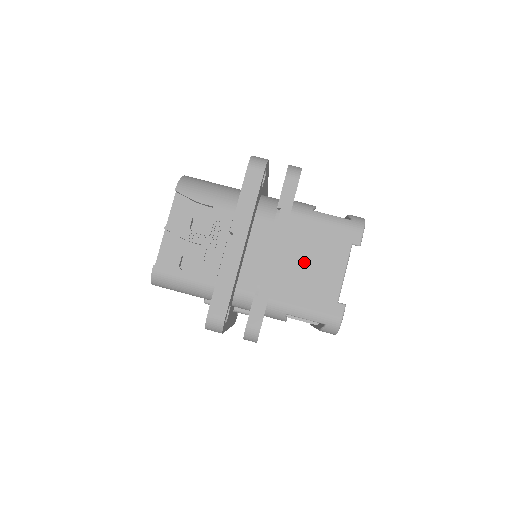
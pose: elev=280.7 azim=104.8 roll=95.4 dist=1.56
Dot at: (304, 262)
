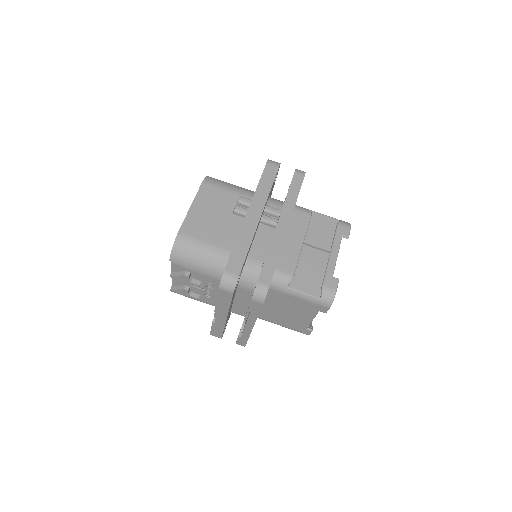
Dot at: (280, 310)
